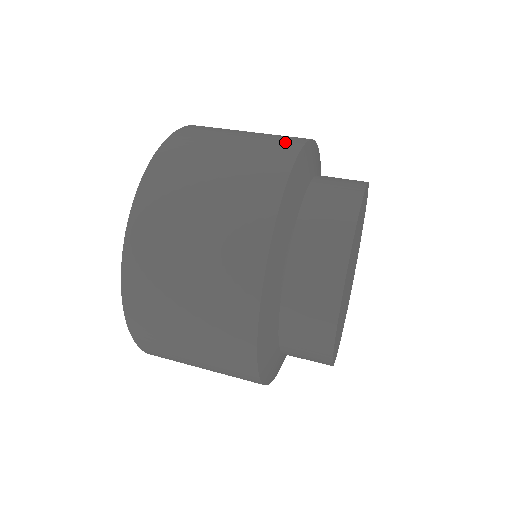
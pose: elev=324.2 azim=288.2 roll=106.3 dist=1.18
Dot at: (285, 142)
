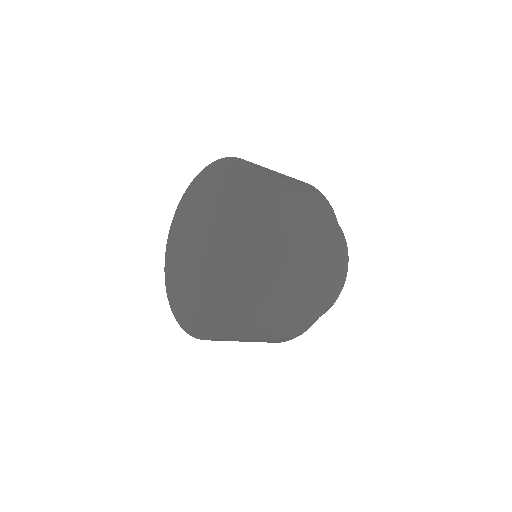
Dot at: occluded
